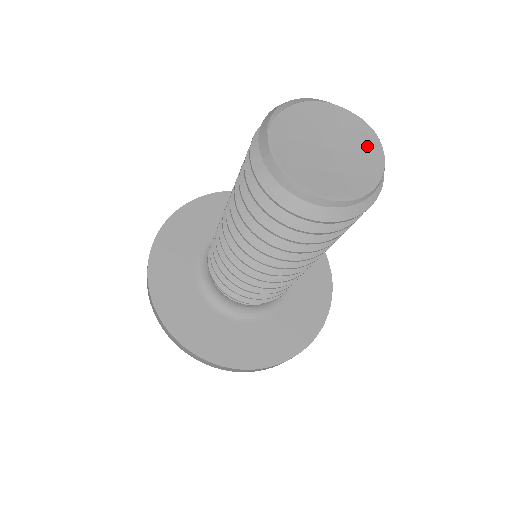
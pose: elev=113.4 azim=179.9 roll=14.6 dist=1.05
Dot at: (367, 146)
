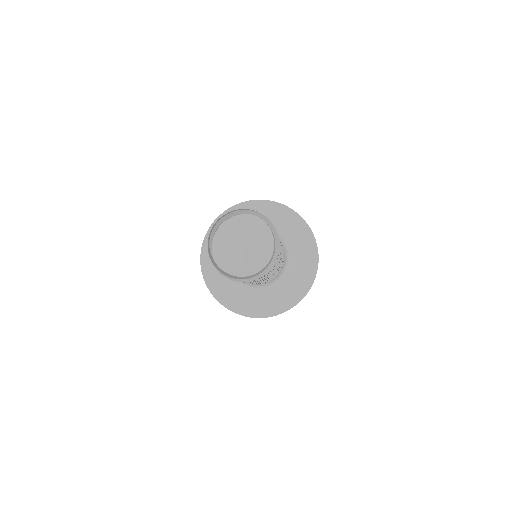
Dot at: (258, 228)
